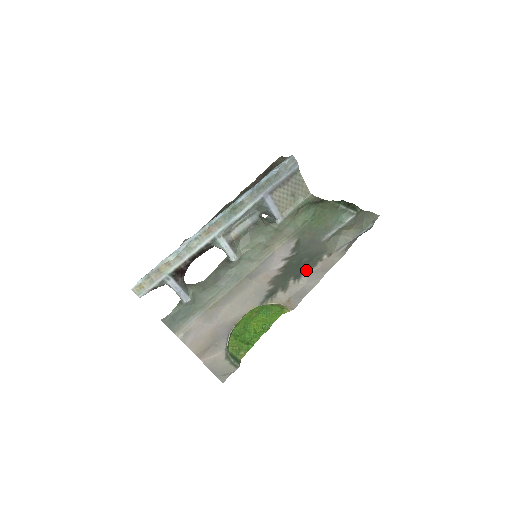
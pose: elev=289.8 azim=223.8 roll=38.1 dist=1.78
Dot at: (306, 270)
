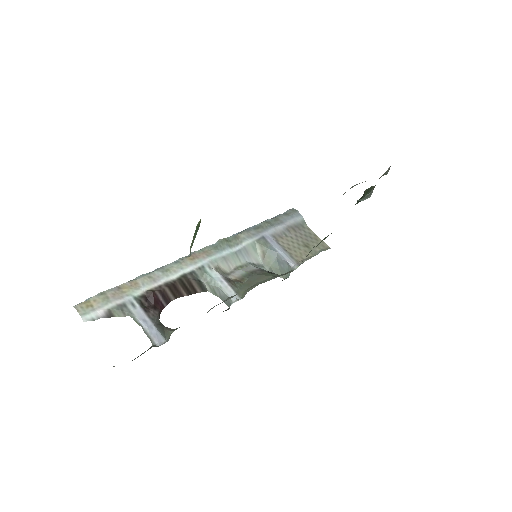
Dot at: occluded
